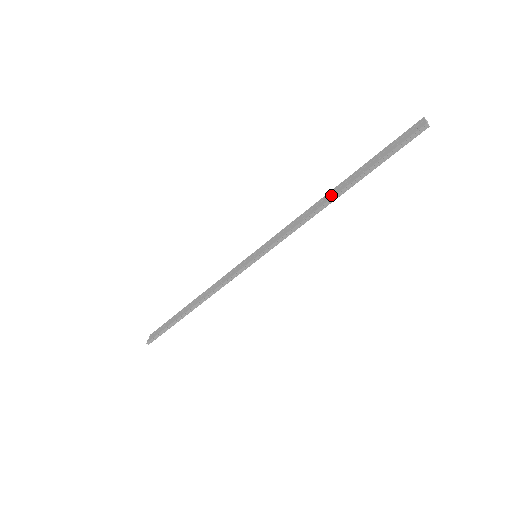
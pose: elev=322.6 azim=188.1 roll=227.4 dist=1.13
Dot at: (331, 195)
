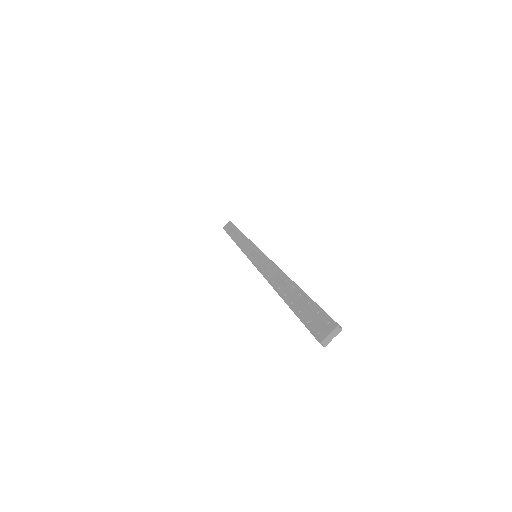
Dot at: (280, 286)
